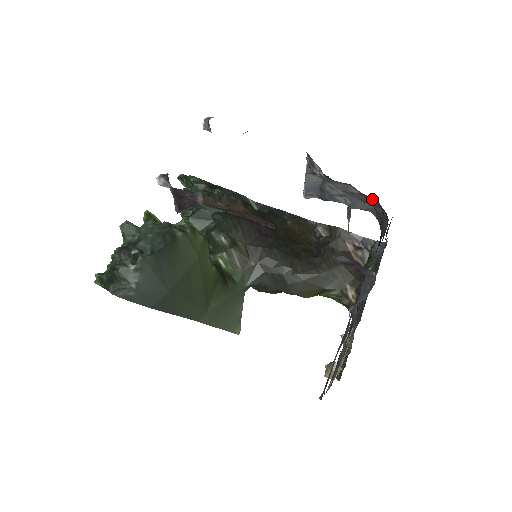
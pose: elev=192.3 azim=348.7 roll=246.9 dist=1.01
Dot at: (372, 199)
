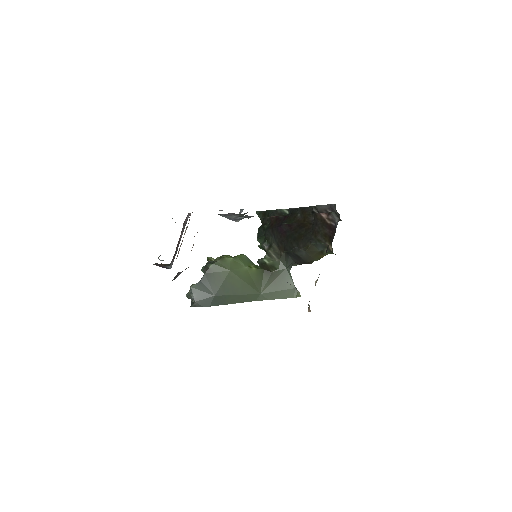
Dot at: occluded
